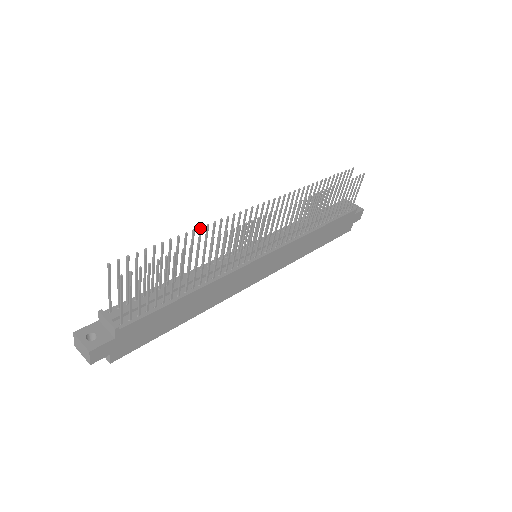
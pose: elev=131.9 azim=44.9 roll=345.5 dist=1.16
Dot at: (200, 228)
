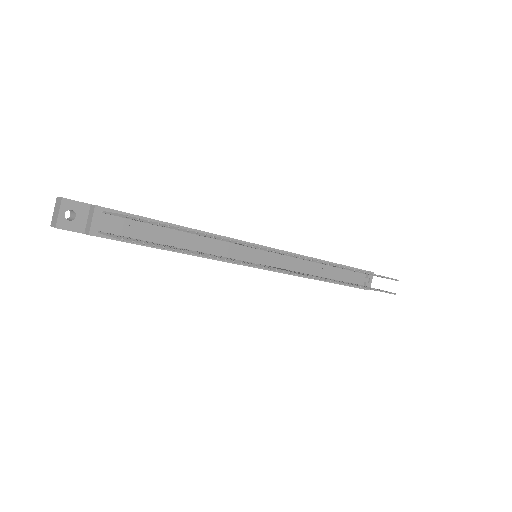
Dot at: (229, 240)
